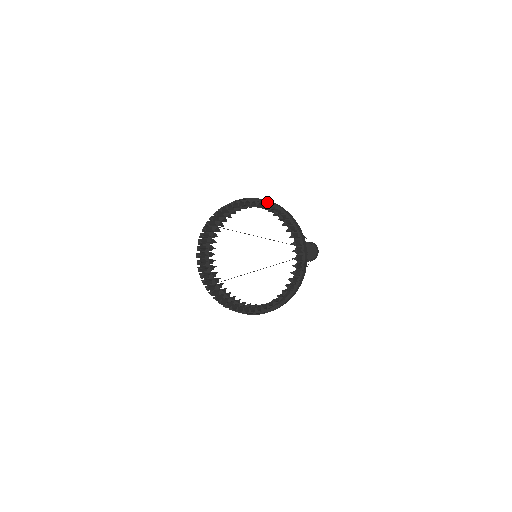
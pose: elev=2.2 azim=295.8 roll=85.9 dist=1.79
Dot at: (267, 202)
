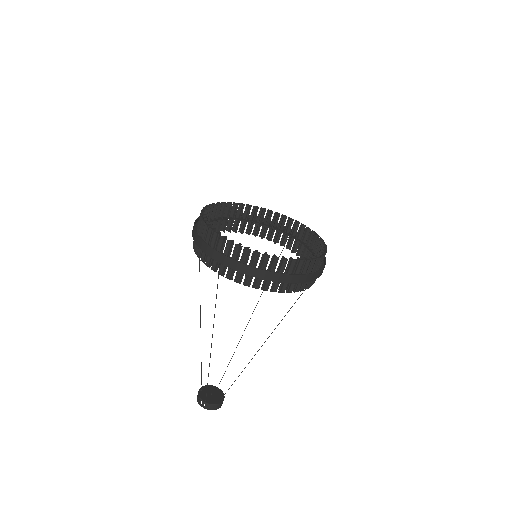
Dot at: (255, 220)
